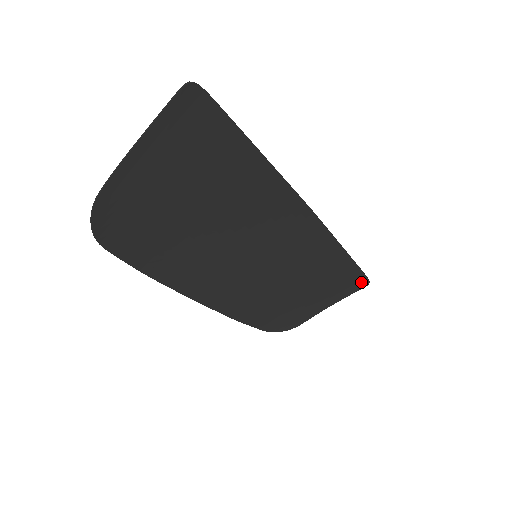
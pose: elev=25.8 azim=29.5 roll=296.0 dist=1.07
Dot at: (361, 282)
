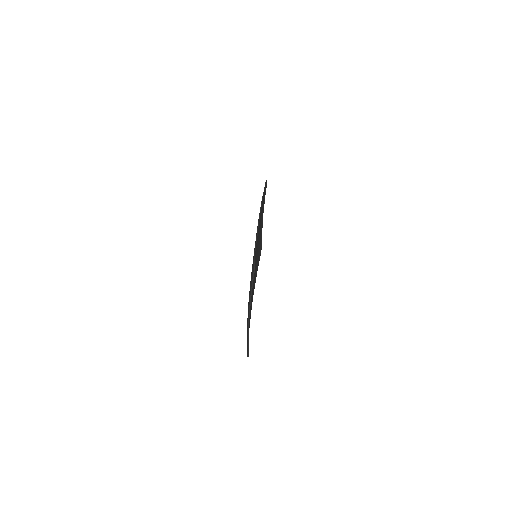
Dot at: (265, 186)
